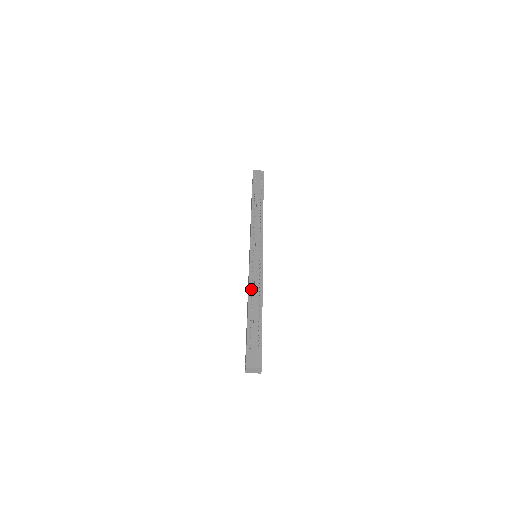
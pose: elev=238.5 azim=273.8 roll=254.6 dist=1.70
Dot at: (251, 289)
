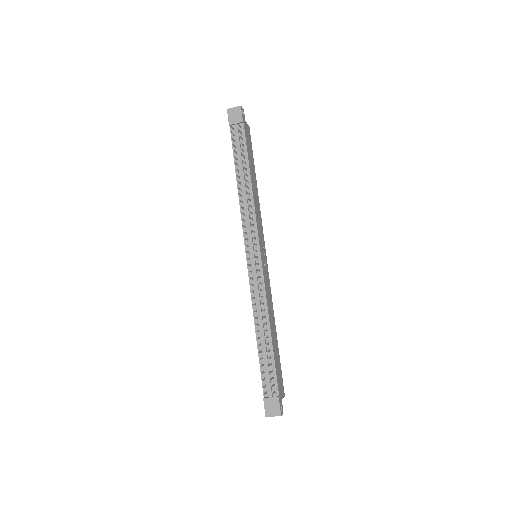
Dot at: (256, 315)
